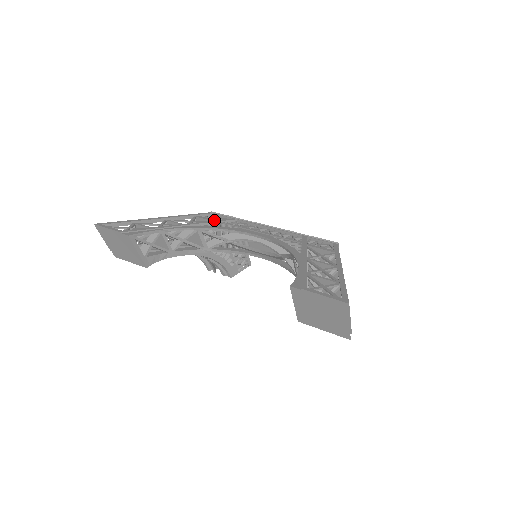
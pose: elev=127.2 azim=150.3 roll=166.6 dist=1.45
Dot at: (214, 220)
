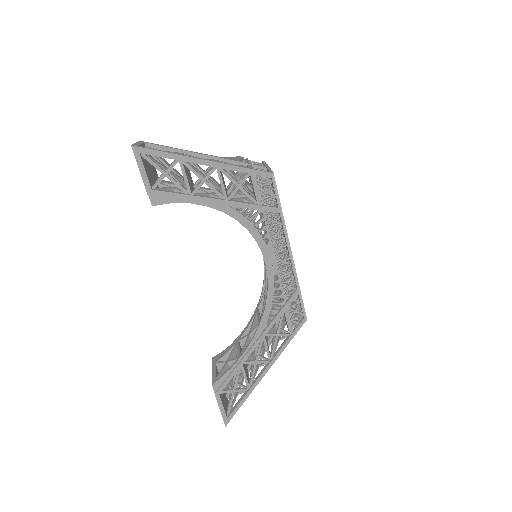
Dot at: (258, 205)
